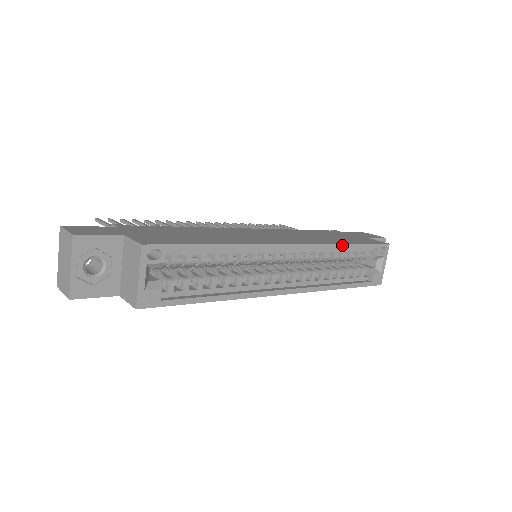
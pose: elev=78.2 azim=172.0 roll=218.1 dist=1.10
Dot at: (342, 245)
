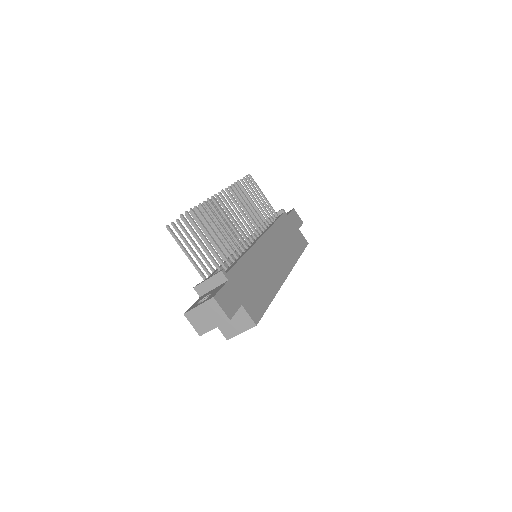
Dot at: (297, 260)
